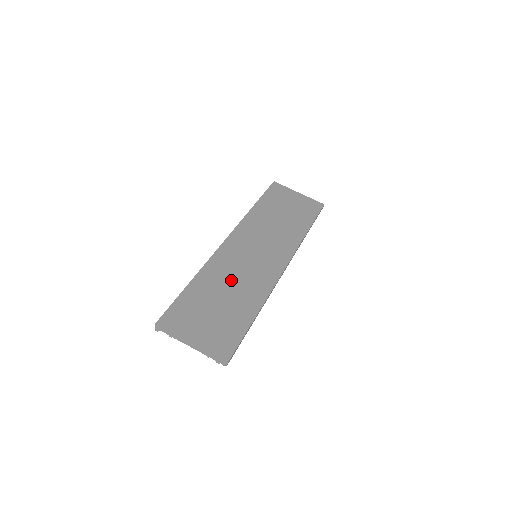
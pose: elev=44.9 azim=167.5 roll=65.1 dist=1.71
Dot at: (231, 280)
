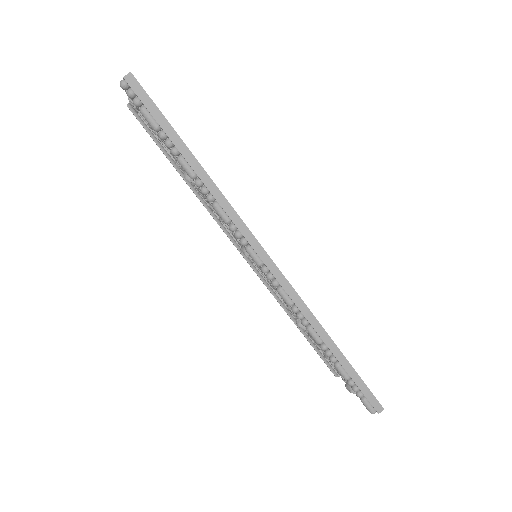
Dot at: occluded
